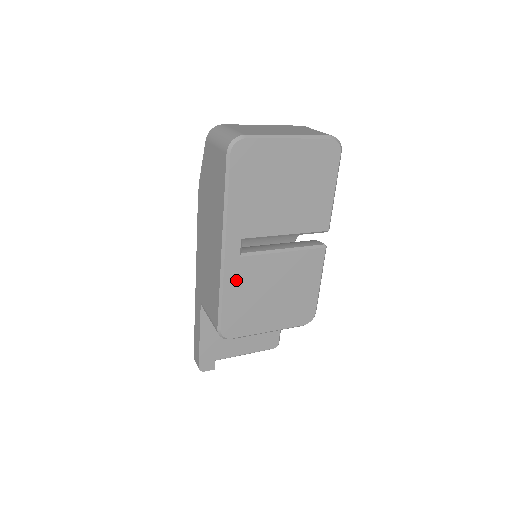
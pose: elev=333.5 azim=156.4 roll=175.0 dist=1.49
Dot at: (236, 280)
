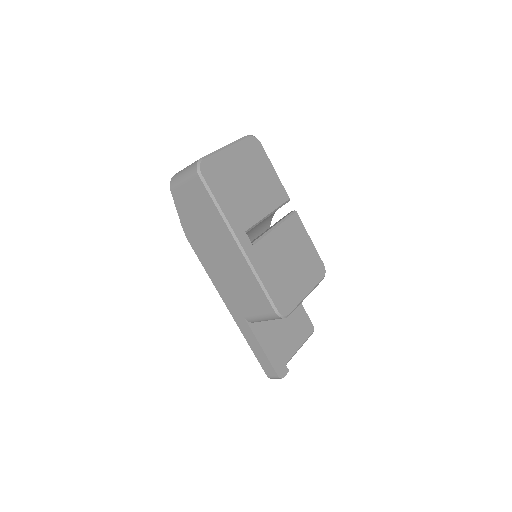
Dot at: (262, 265)
